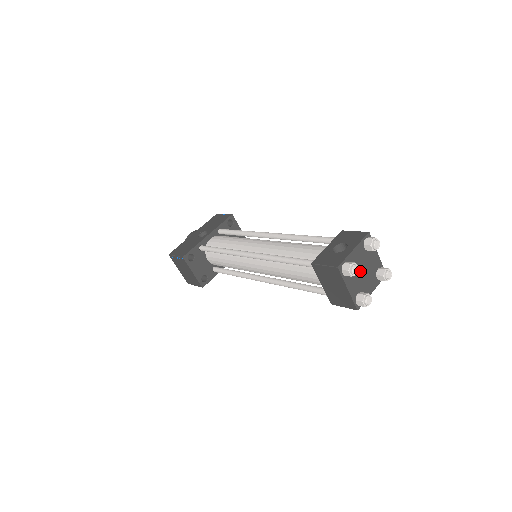
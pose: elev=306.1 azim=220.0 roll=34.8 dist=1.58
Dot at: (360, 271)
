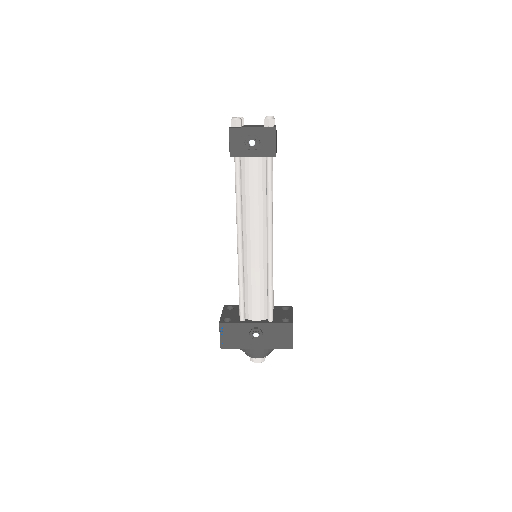
Dot at: occluded
